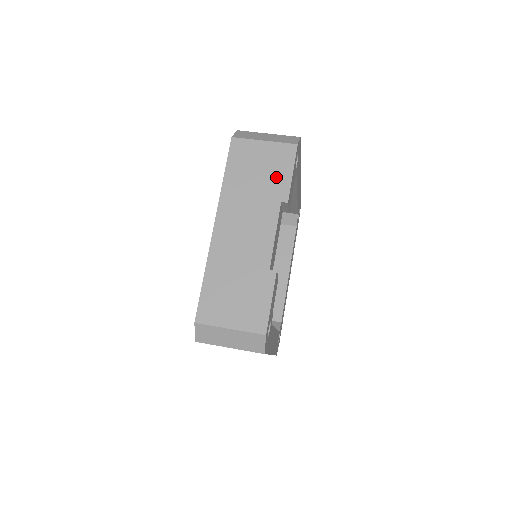
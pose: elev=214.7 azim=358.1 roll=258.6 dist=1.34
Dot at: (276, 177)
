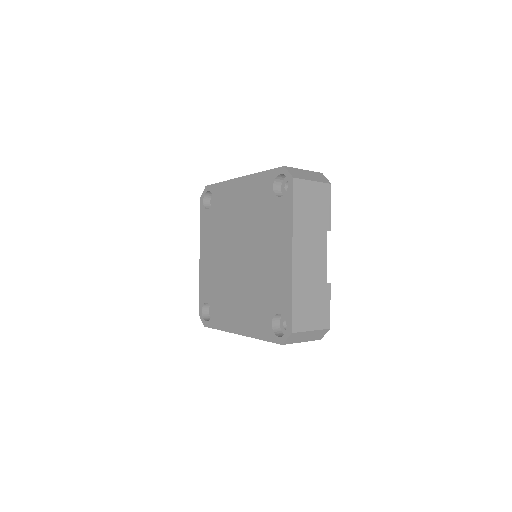
Dot at: (323, 211)
